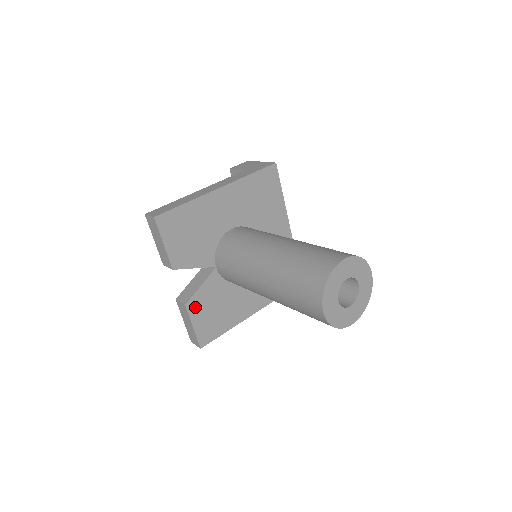
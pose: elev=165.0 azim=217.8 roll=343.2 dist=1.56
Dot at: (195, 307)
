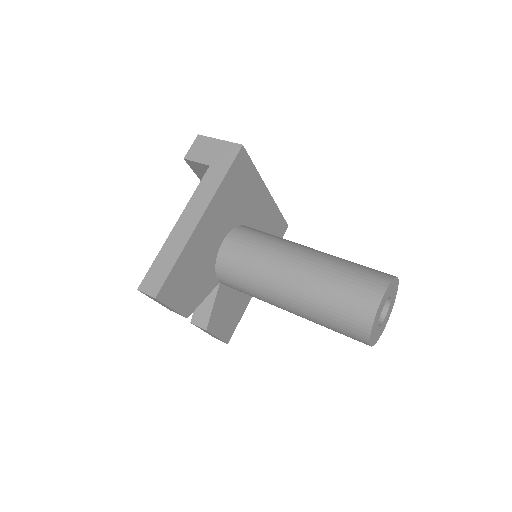
Dot at: (214, 324)
